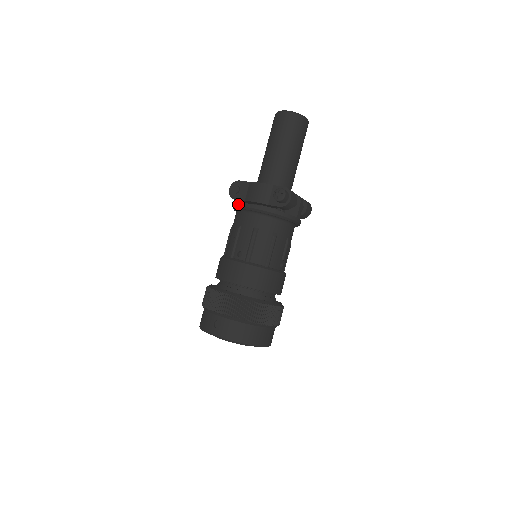
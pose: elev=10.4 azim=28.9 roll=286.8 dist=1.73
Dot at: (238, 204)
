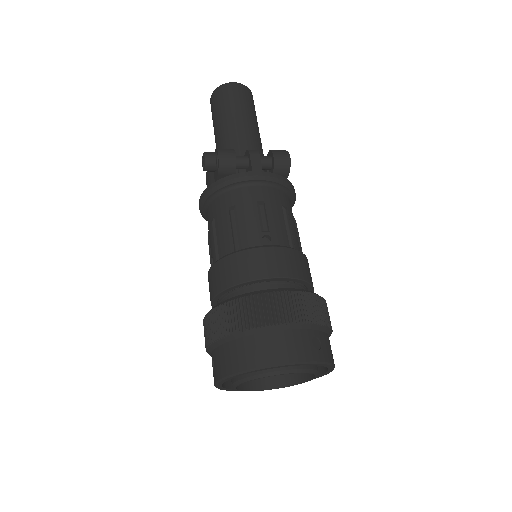
Dot at: (201, 214)
